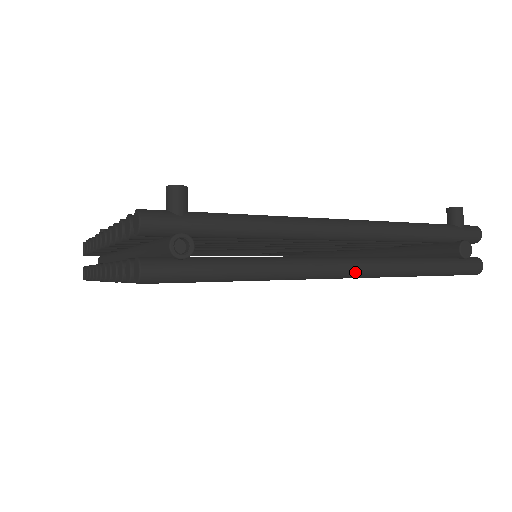
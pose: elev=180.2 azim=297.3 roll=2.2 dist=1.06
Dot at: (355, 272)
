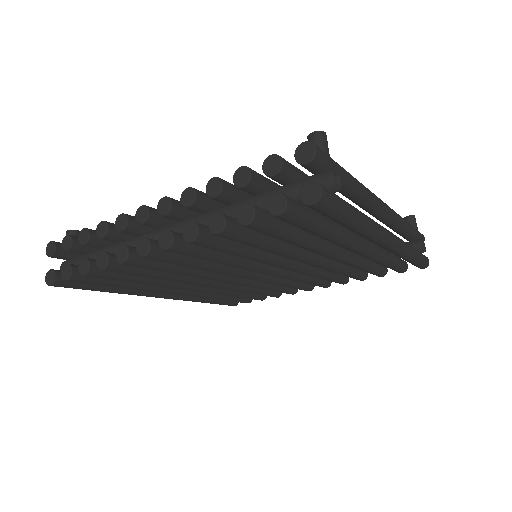
Dot at: (394, 241)
